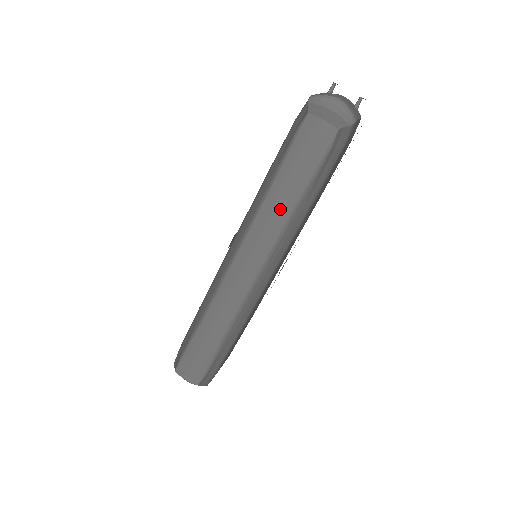
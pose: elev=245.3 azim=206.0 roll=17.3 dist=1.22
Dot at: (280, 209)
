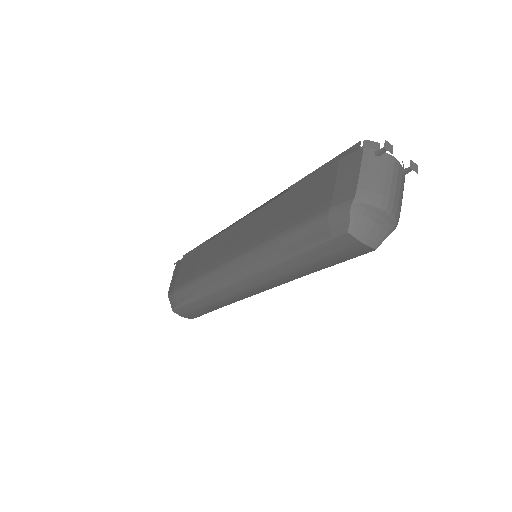
Dot at: (293, 274)
